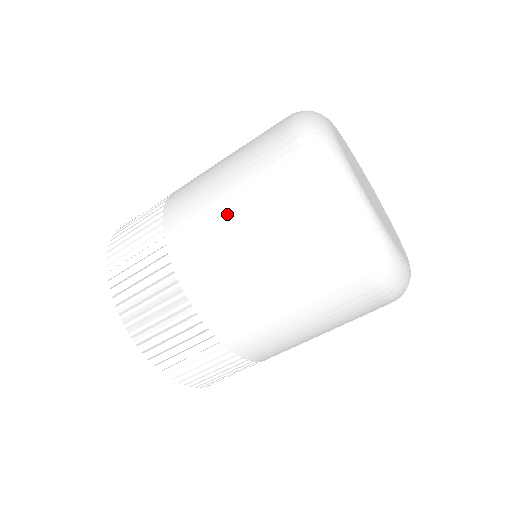
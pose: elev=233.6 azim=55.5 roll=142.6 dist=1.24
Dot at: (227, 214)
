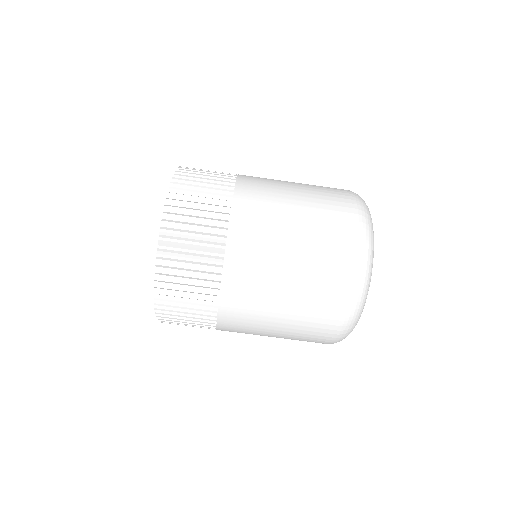
Dot at: (291, 189)
